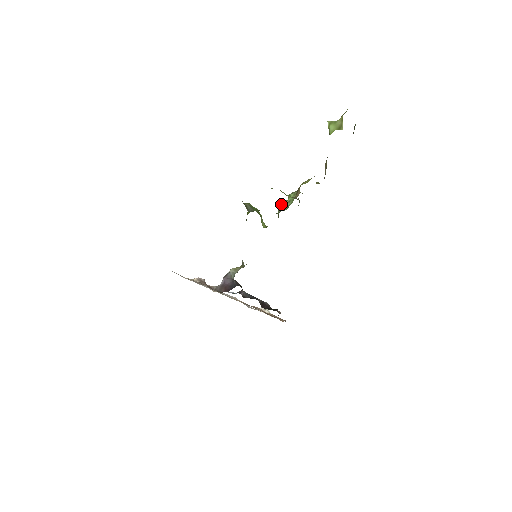
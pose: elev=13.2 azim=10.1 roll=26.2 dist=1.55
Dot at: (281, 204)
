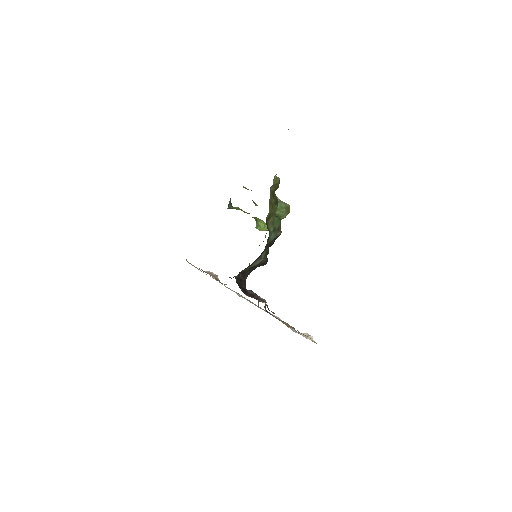
Dot at: occluded
